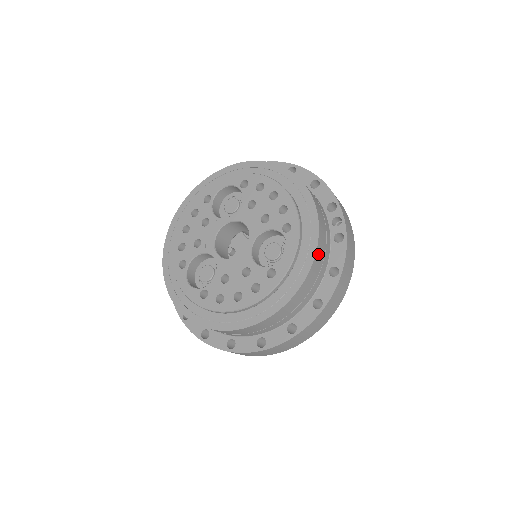
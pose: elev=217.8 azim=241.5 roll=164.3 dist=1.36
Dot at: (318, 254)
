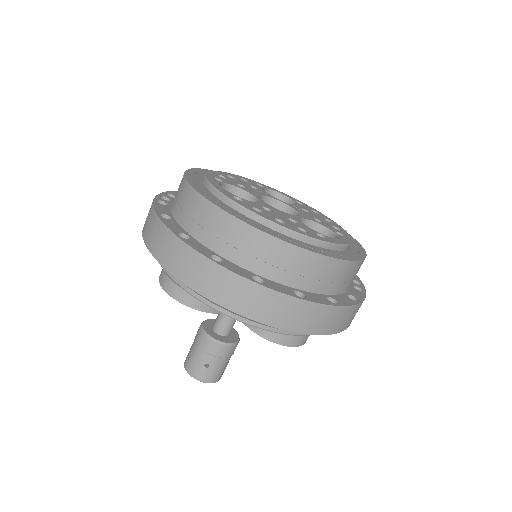
Dot at: (360, 265)
